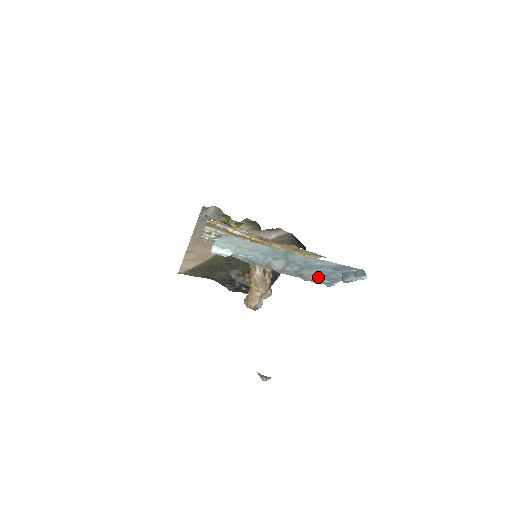
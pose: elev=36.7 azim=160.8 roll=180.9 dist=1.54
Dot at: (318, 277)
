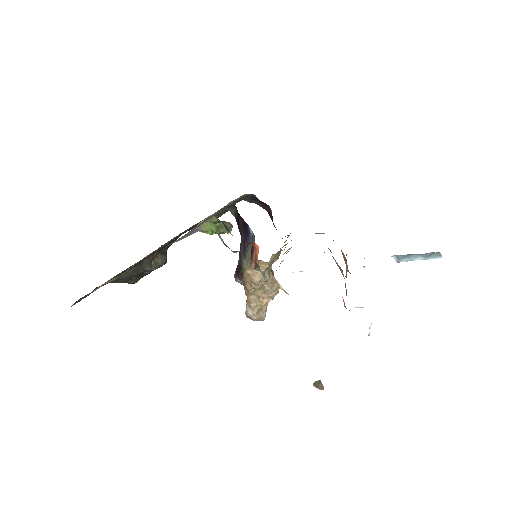
Dot at: occluded
